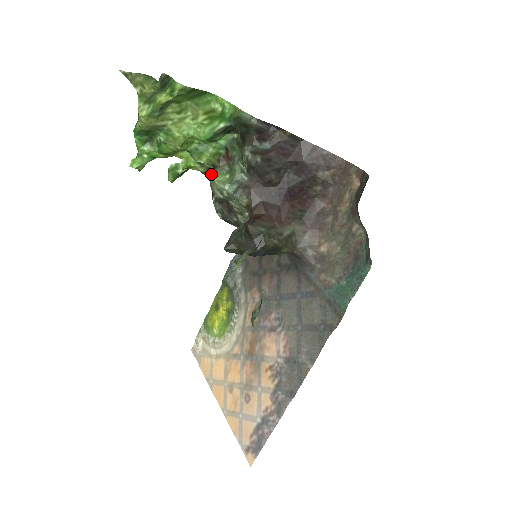
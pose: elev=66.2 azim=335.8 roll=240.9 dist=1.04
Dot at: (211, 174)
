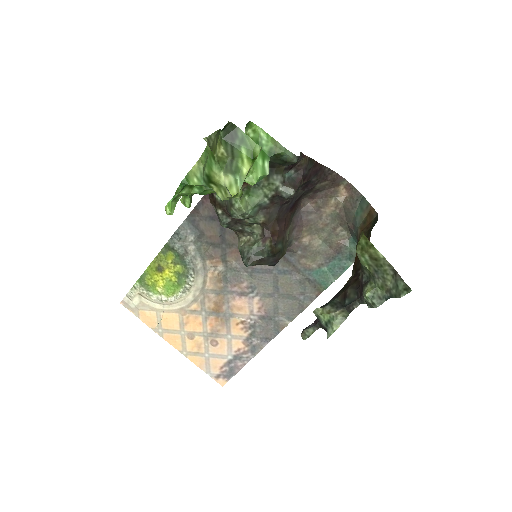
Dot at: occluded
